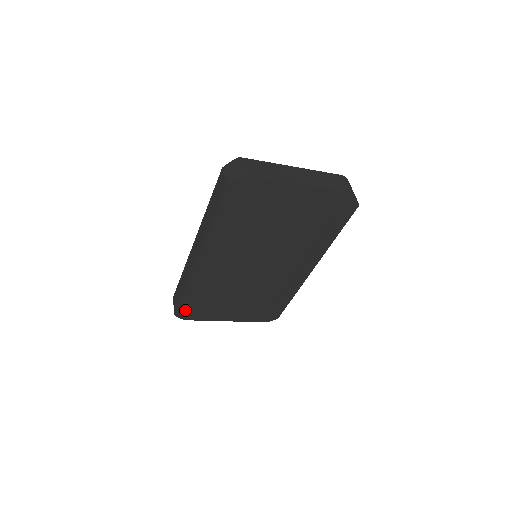
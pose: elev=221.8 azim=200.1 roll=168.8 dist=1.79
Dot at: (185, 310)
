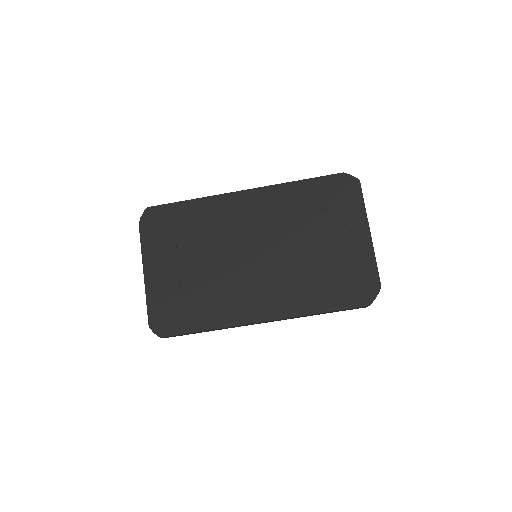
Dot at: (158, 215)
